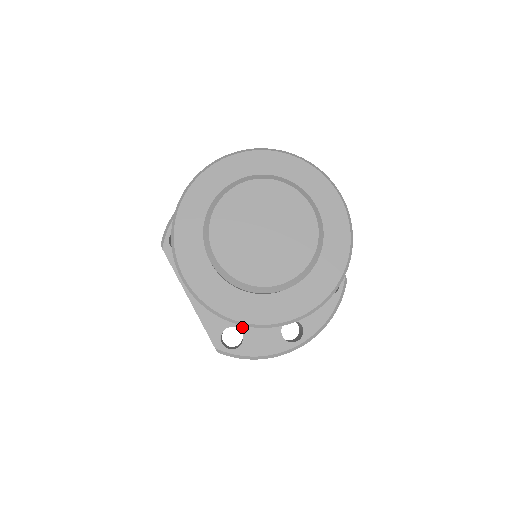
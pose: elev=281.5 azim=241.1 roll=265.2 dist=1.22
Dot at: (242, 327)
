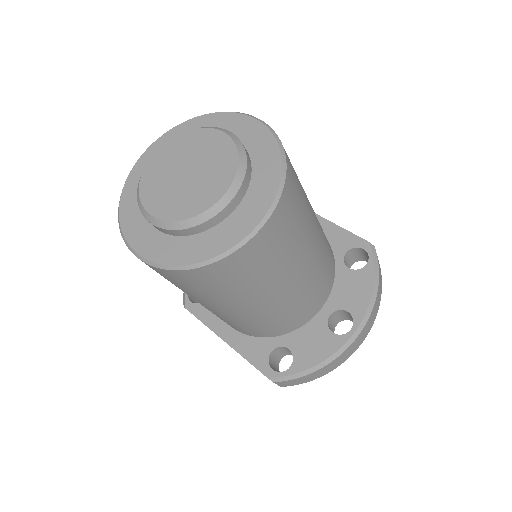
Dot at: (286, 343)
